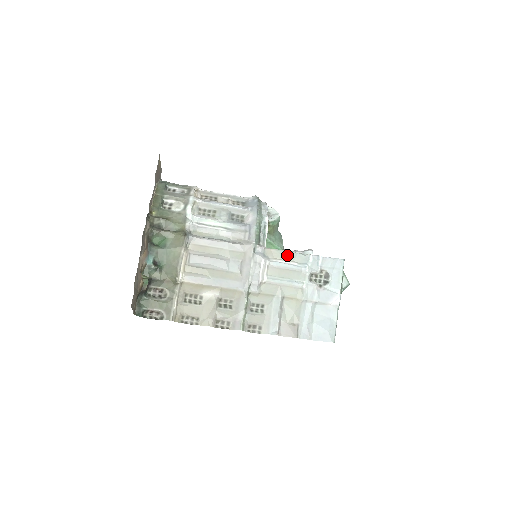
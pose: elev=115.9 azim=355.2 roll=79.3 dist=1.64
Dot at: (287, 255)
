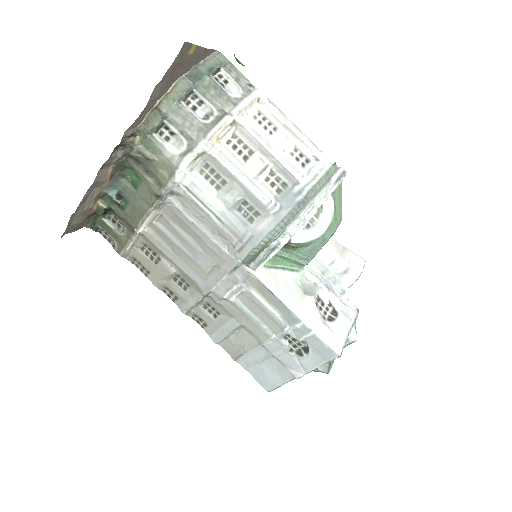
Dot at: (273, 300)
